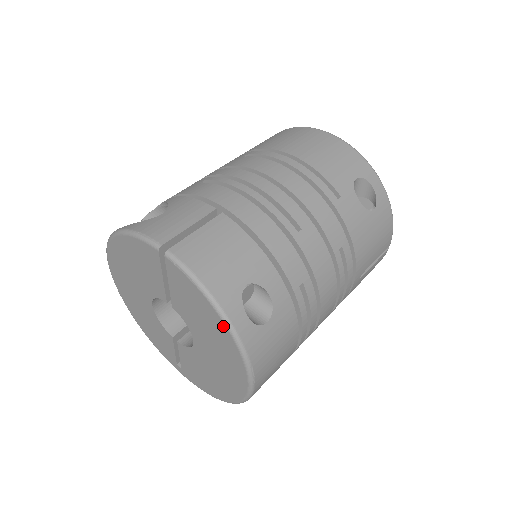
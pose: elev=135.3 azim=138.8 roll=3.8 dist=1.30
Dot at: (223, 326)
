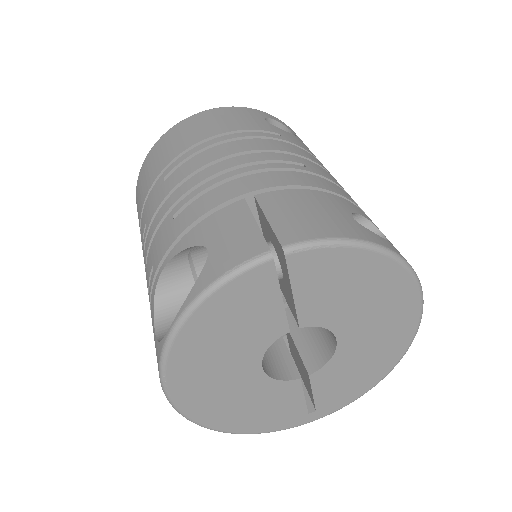
Dot at: (385, 261)
